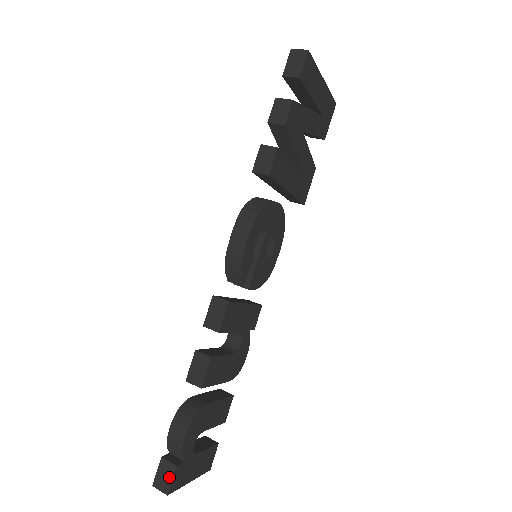
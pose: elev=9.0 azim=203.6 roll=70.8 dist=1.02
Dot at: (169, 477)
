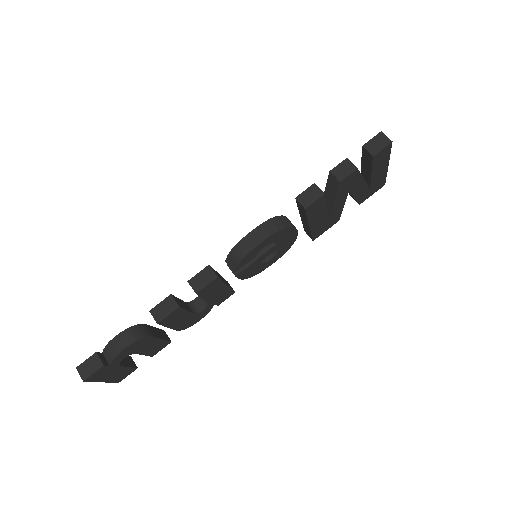
Dot at: (93, 369)
